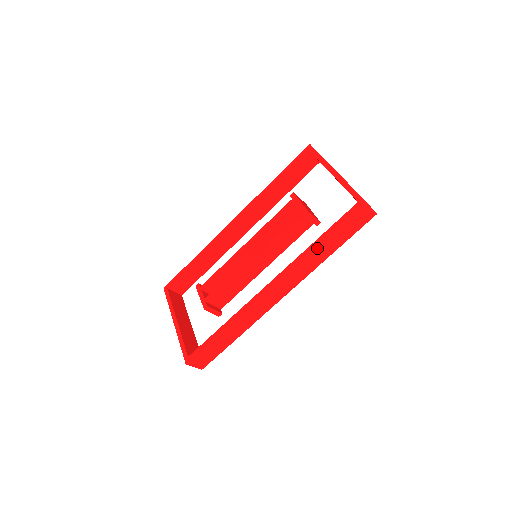
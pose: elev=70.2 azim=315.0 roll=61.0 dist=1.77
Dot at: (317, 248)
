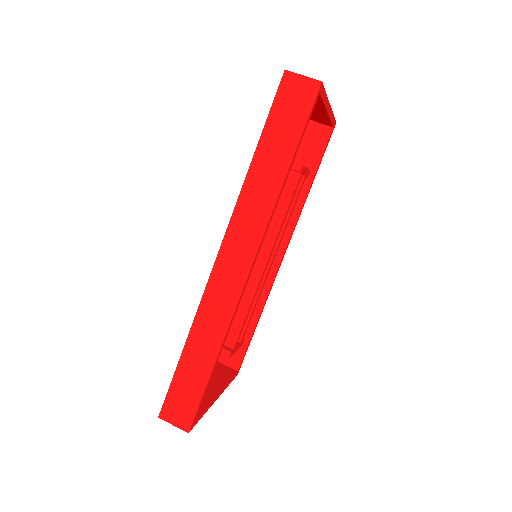
Dot at: (254, 169)
